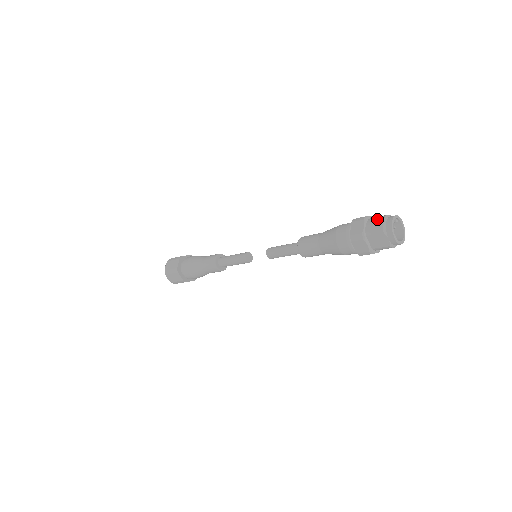
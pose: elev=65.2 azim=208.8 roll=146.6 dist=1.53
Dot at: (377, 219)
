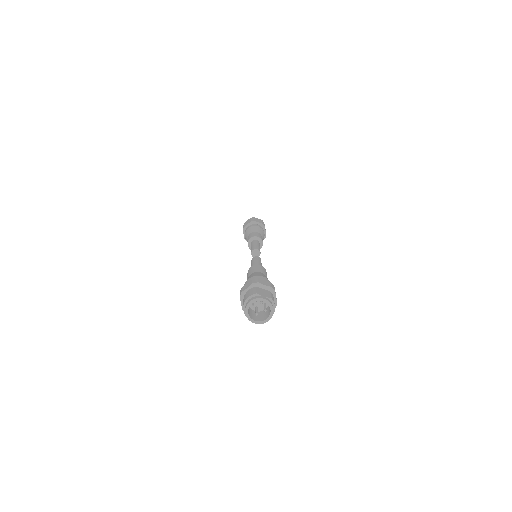
Dot at: (243, 301)
